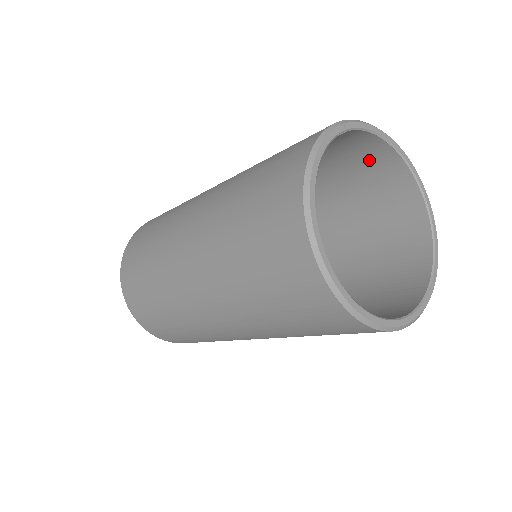
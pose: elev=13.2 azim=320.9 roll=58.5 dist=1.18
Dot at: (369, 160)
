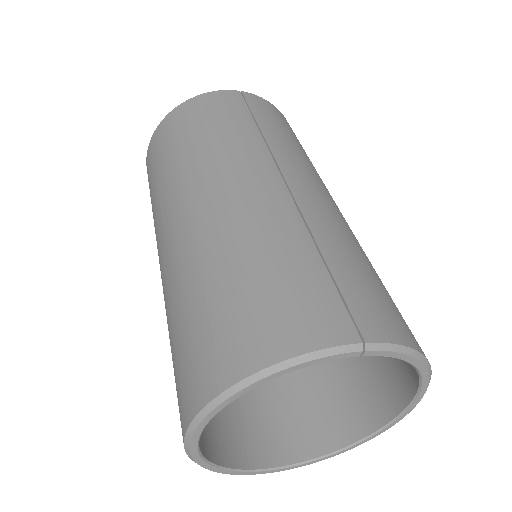
Dot at: occluded
